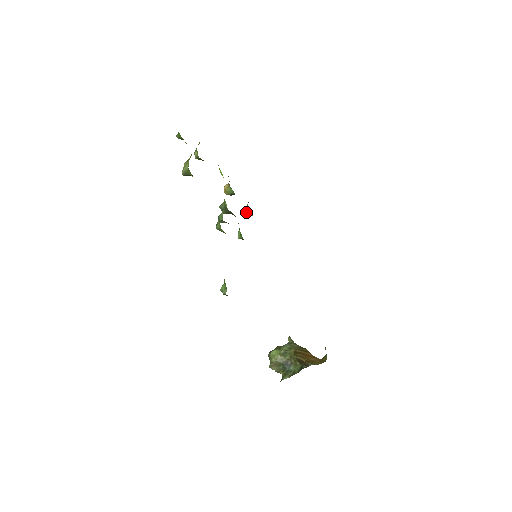
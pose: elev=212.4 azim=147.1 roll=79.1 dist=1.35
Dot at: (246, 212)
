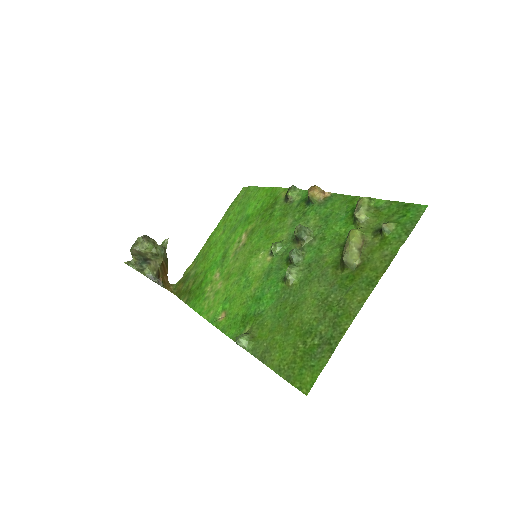
Dot at: (289, 195)
